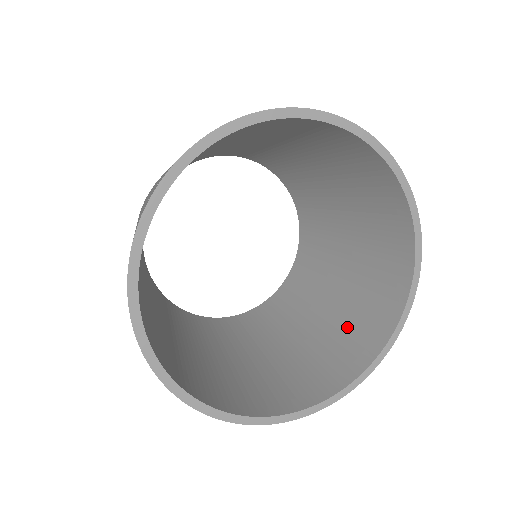
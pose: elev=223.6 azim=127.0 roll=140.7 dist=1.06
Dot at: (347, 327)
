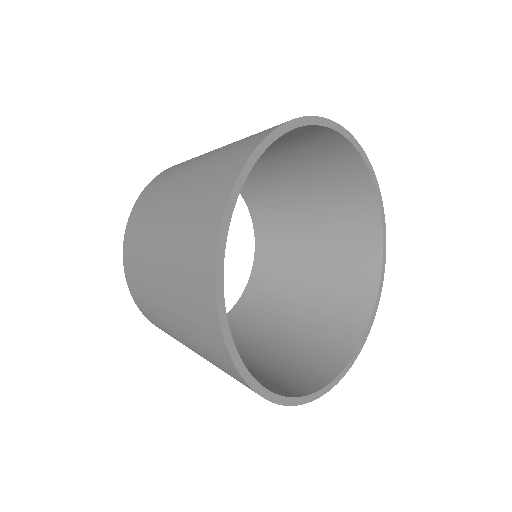
Dot at: (274, 371)
